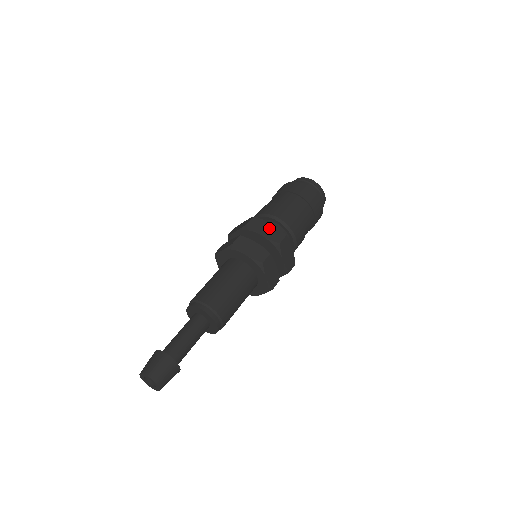
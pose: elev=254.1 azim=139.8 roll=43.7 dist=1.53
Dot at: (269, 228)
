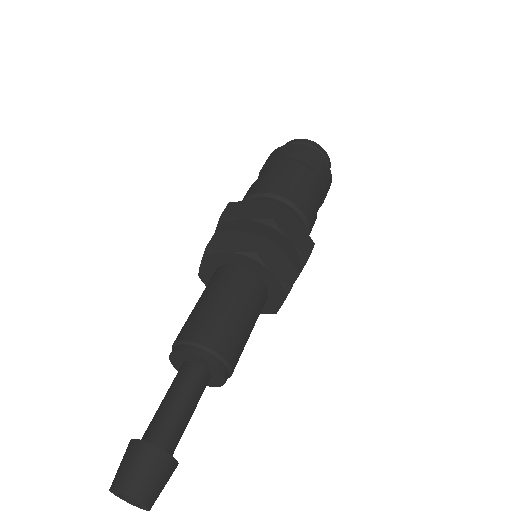
Dot at: (297, 229)
